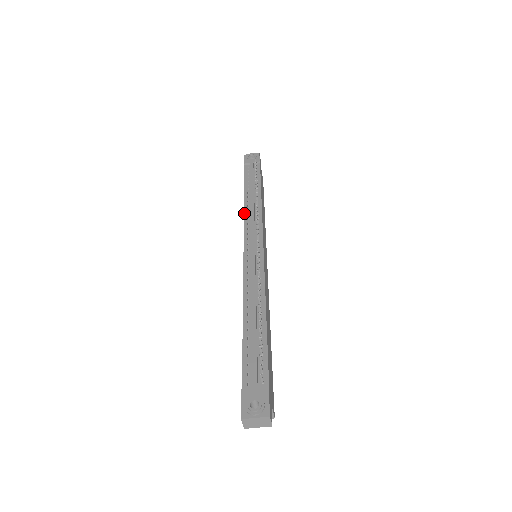
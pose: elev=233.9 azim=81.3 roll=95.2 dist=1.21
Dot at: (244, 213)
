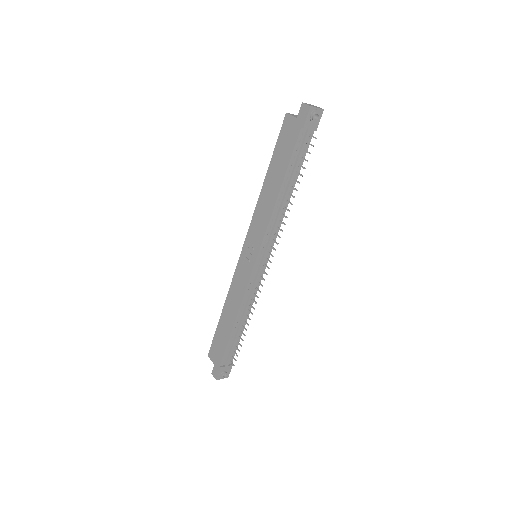
Dot at: (271, 218)
